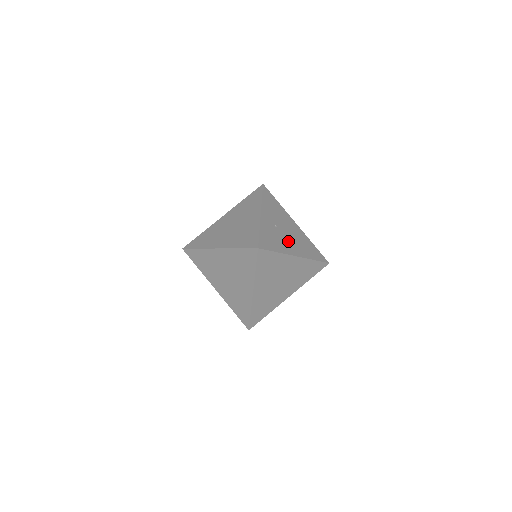
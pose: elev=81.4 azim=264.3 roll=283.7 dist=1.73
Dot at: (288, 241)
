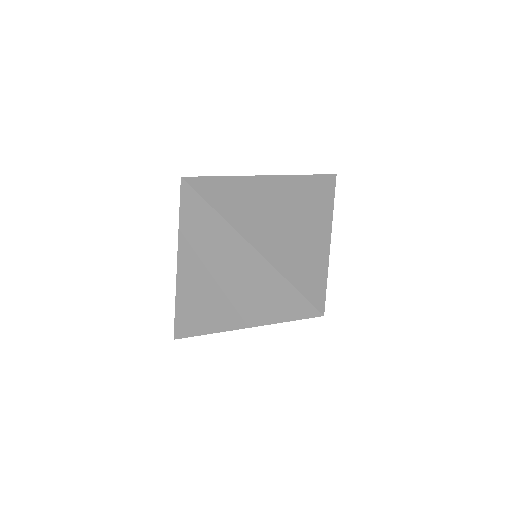
Dot at: occluded
